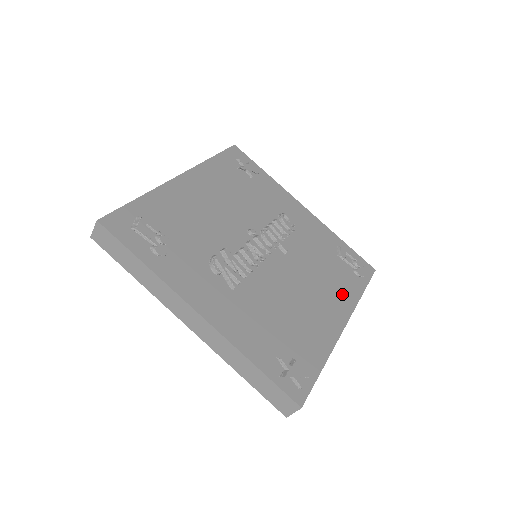
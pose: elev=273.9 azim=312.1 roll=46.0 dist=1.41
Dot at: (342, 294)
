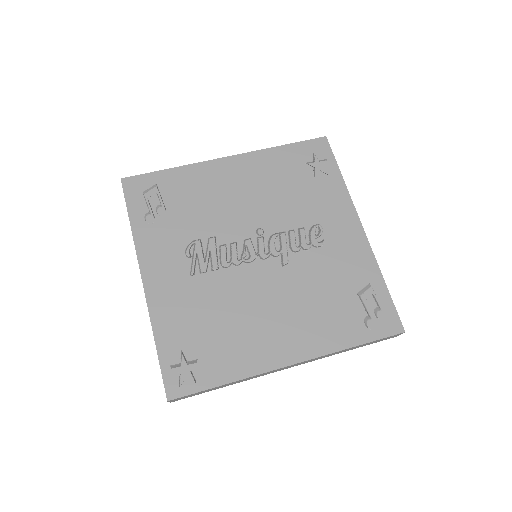
Dot at: (320, 334)
